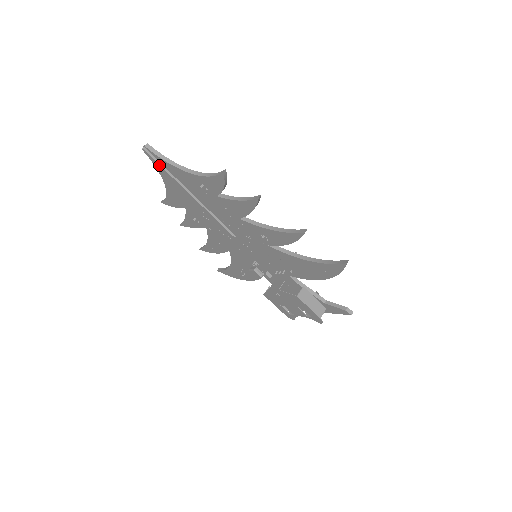
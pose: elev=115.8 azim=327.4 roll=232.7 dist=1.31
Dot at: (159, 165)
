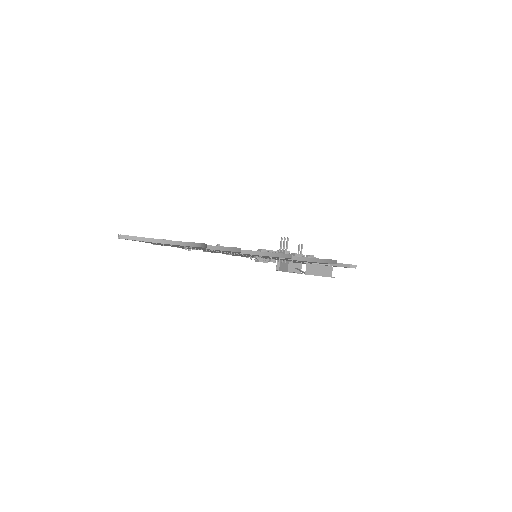
Dot at: (140, 241)
